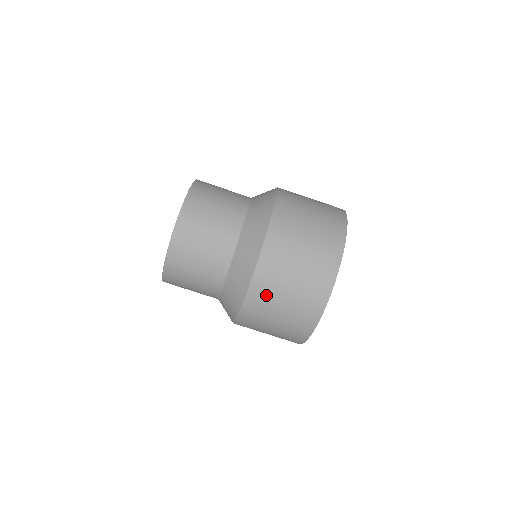
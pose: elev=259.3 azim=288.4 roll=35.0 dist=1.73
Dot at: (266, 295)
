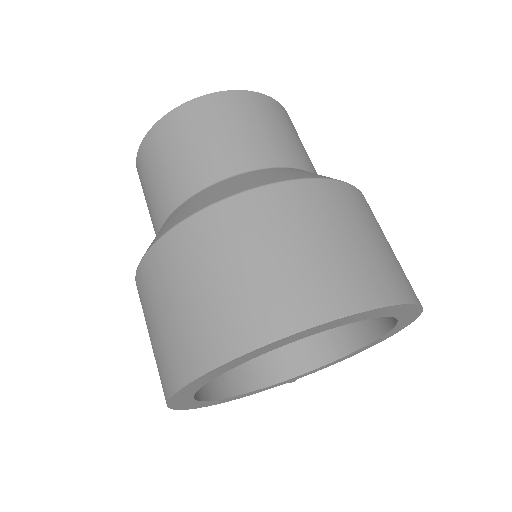
Dot at: (155, 281)
